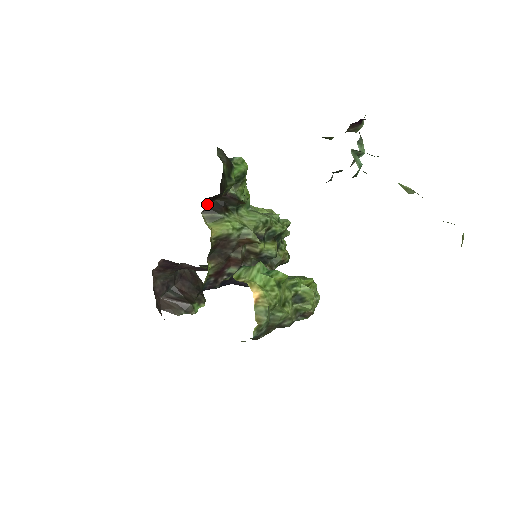
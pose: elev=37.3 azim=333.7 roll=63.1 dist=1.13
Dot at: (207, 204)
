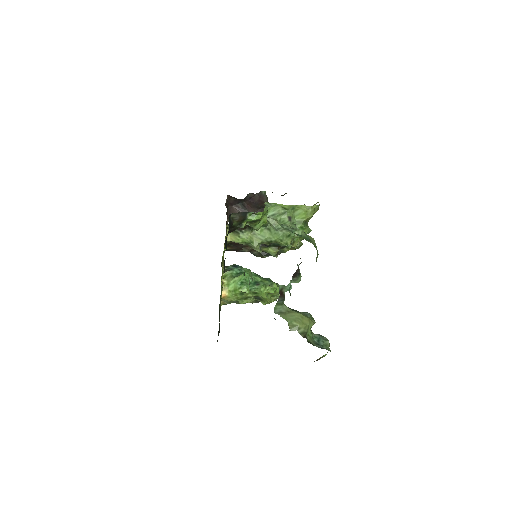
Dot at: occluded
